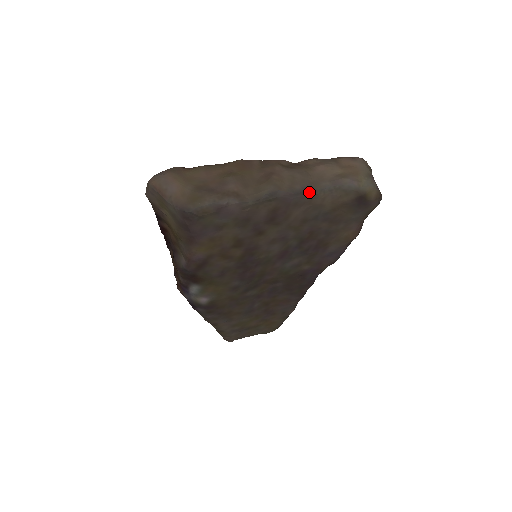
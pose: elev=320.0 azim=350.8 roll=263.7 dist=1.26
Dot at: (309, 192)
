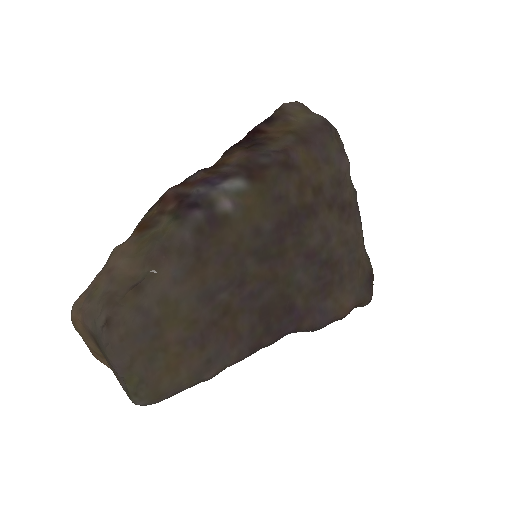
Dot at: occluded
